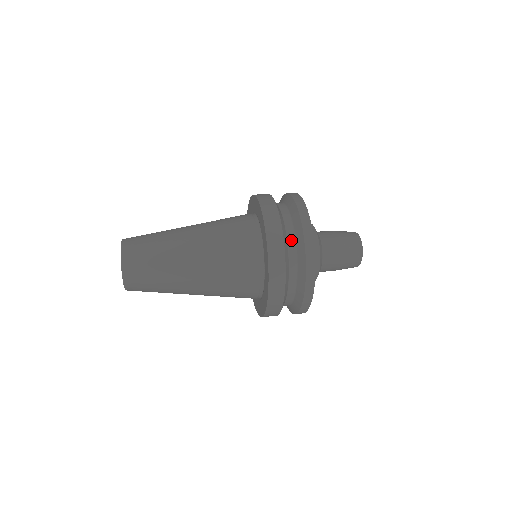
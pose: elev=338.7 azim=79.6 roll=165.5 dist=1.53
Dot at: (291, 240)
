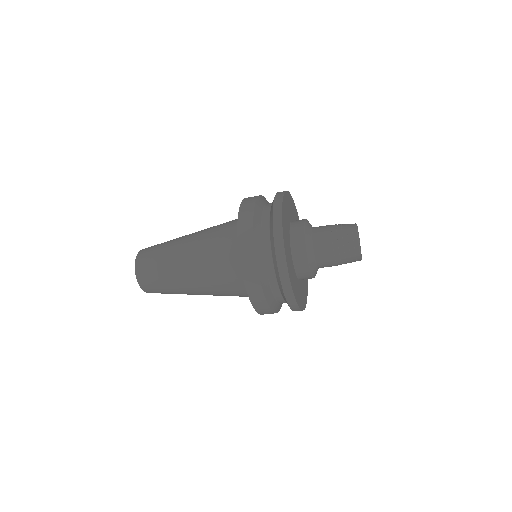
Dot at: (266, 216)
